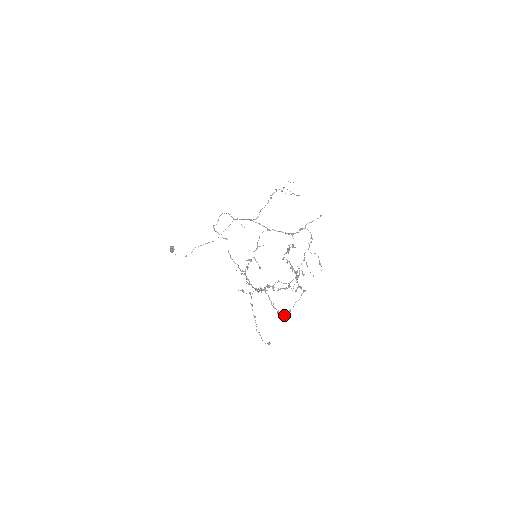
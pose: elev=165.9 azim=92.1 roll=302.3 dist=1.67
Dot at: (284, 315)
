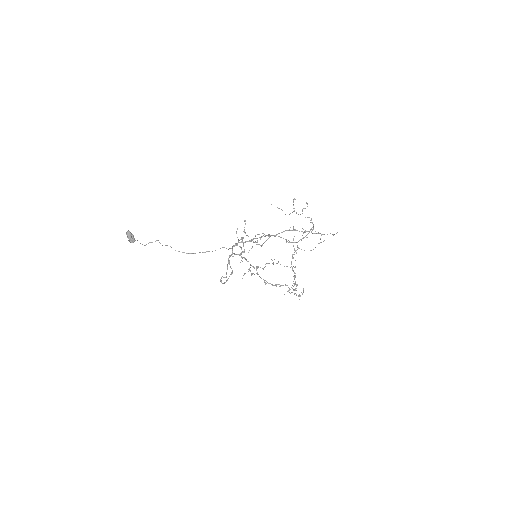
Dot at: (273, 264)
